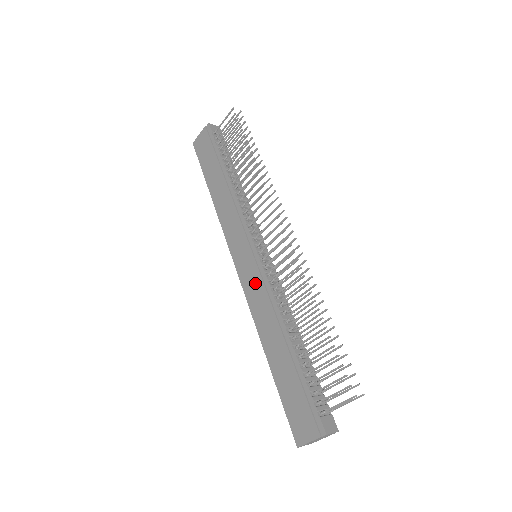
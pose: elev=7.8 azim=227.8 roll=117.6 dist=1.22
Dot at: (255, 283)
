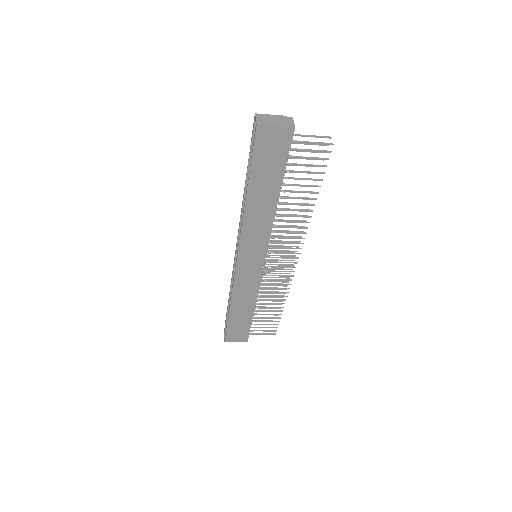
Dot at: (250, 278)
